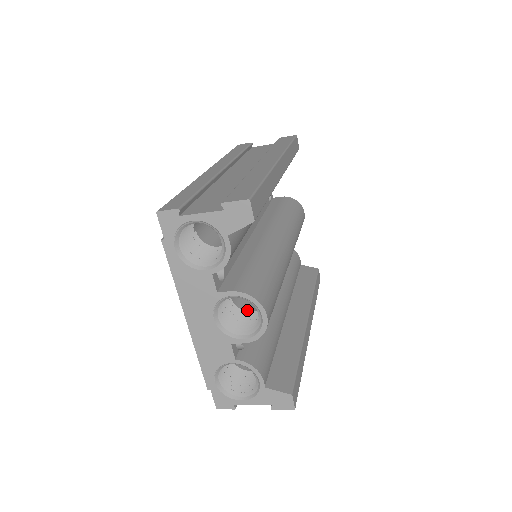
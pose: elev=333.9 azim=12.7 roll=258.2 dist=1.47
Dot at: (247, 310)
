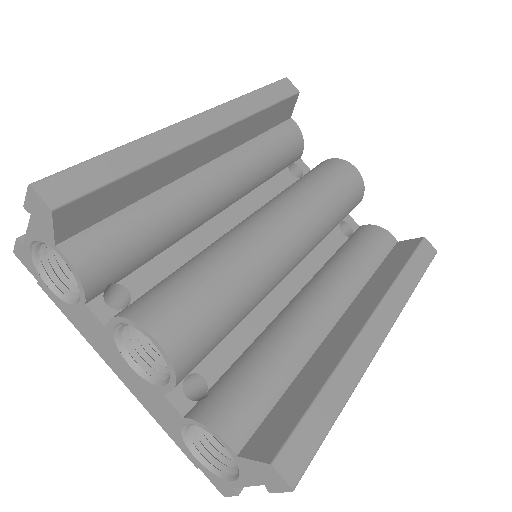
Dot at: occluded
